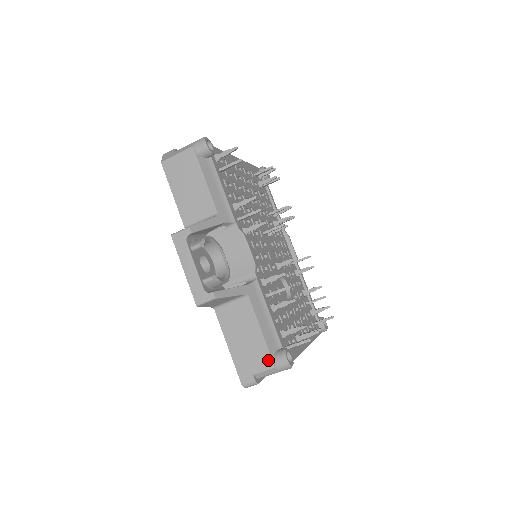
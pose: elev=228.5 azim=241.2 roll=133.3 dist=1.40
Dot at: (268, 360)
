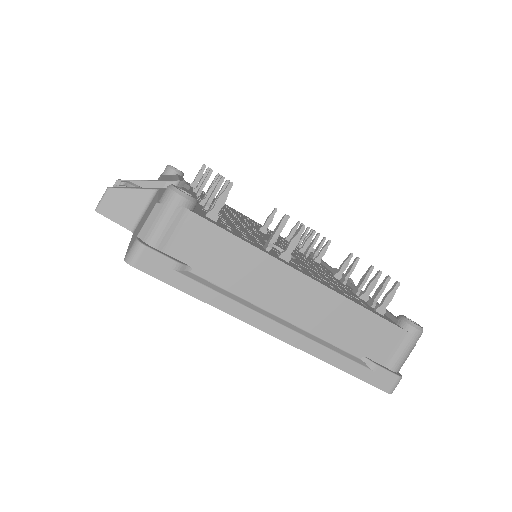
Dot at: occluded
